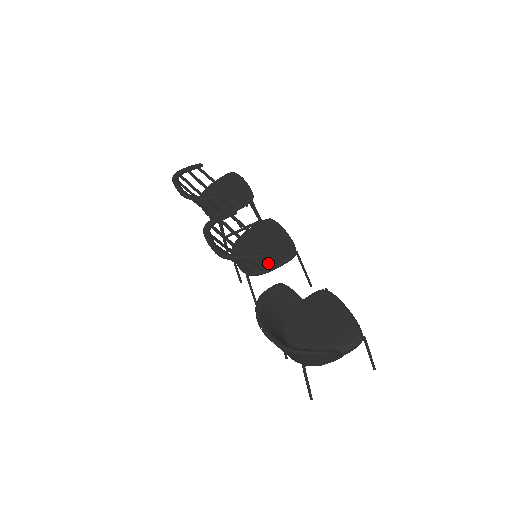
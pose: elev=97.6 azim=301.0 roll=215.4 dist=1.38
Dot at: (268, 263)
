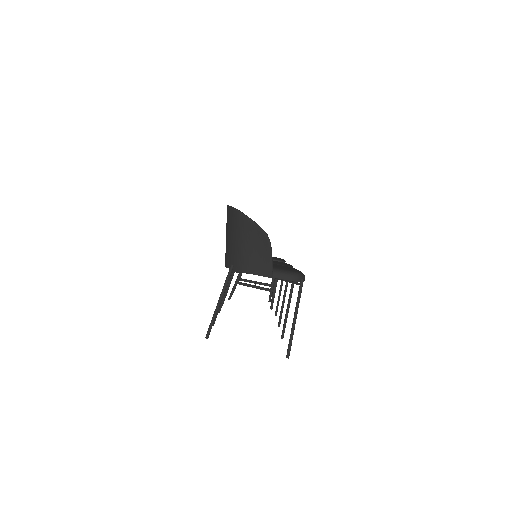
Dot at: occluded
